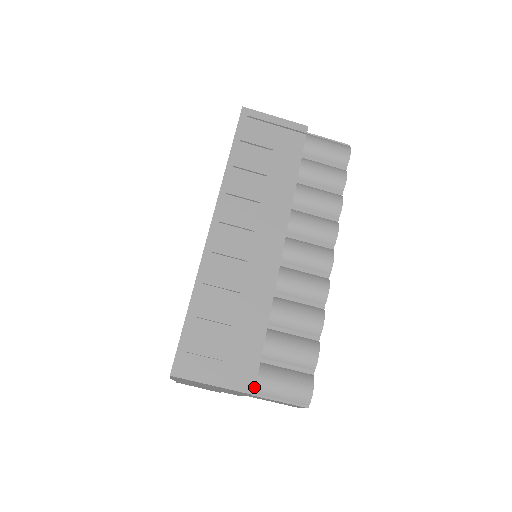
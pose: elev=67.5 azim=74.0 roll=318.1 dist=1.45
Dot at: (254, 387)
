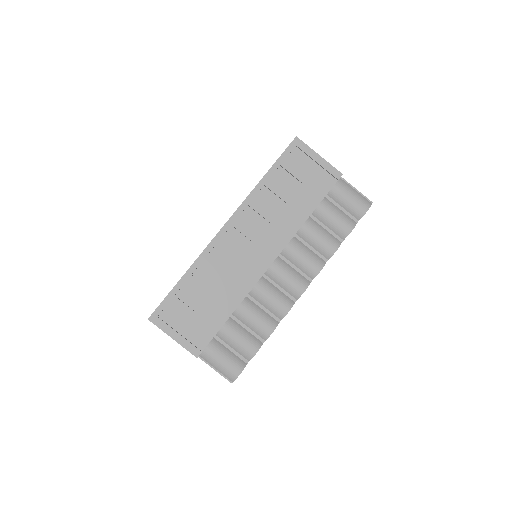
Dot at: (200, 353)
